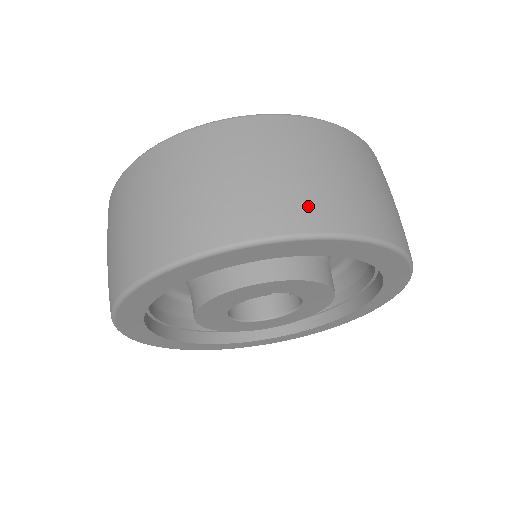
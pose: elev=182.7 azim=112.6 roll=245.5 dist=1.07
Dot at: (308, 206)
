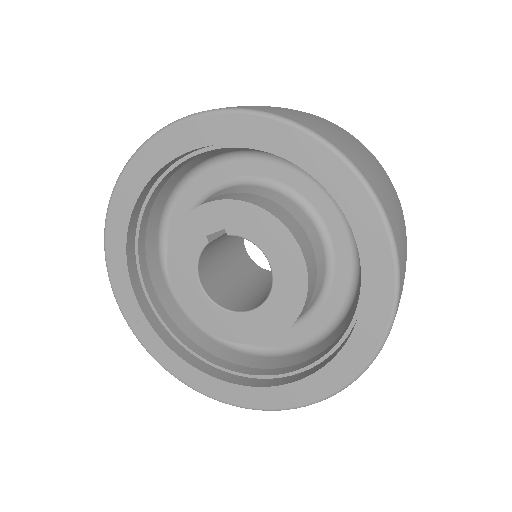
Dot at: occluded
